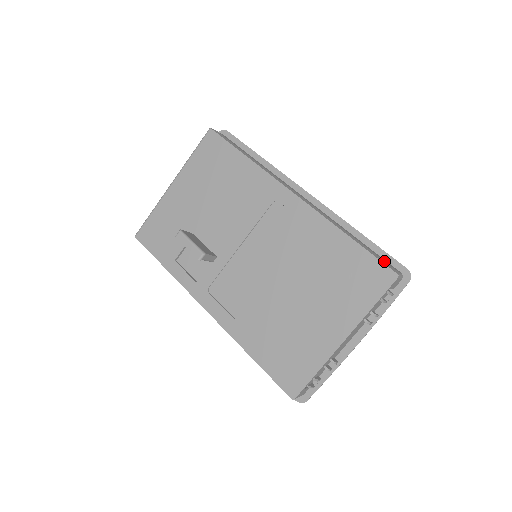
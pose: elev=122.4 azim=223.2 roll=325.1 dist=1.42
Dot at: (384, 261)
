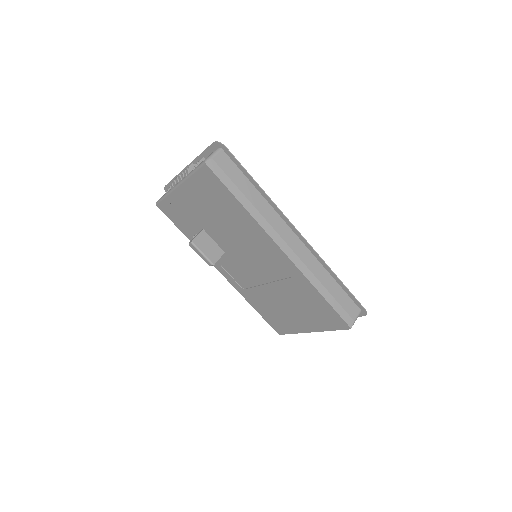
Dot at: (345, 313)
